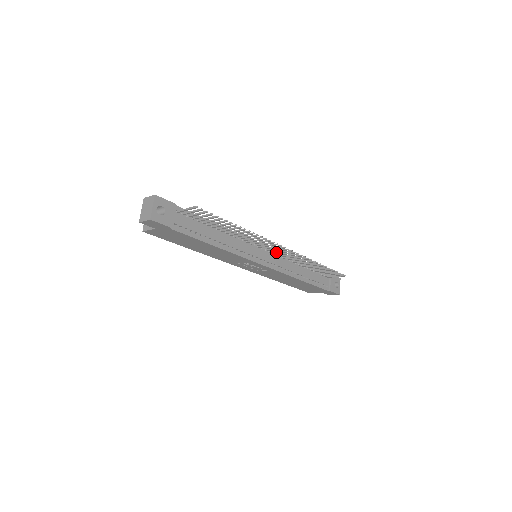
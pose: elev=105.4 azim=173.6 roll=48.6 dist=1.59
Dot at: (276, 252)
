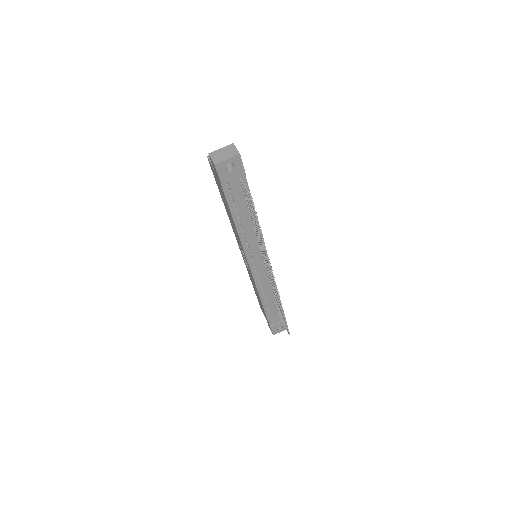
Dot at: occluded
